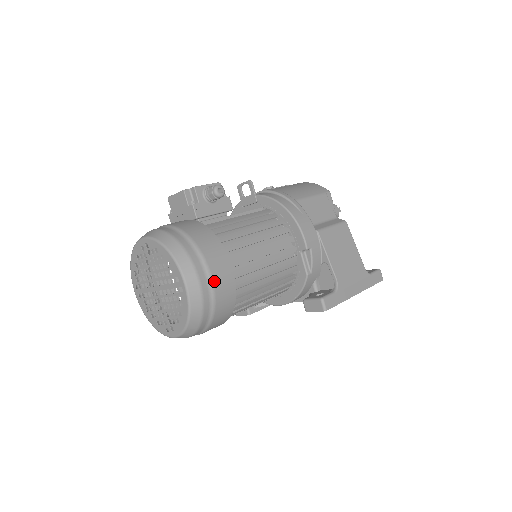
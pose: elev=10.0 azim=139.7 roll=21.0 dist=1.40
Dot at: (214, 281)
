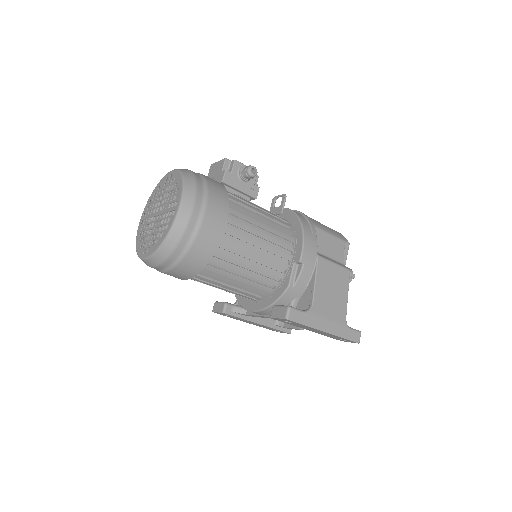
Dot at: (204, 222)
